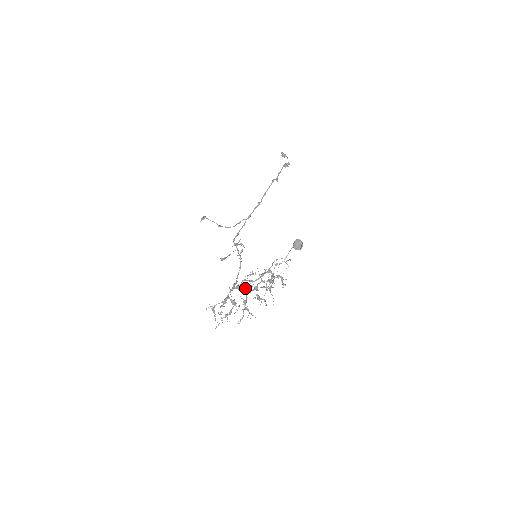
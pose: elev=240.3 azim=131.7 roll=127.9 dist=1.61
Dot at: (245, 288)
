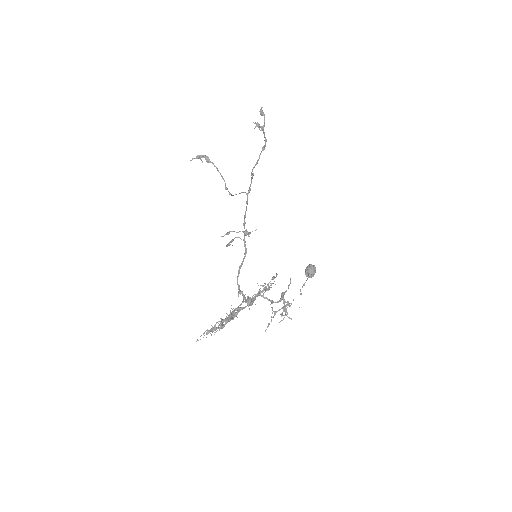
Dot at: (251, 302)
